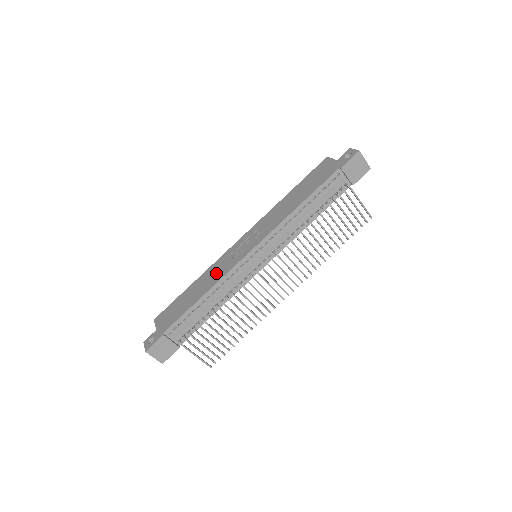
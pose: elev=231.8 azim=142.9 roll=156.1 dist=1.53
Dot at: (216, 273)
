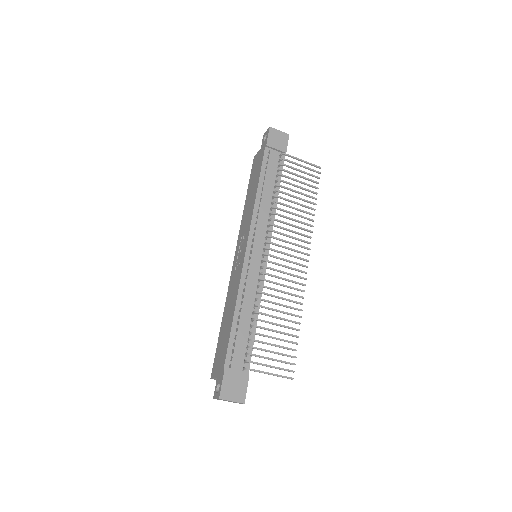
Dot at: (233, 290)
